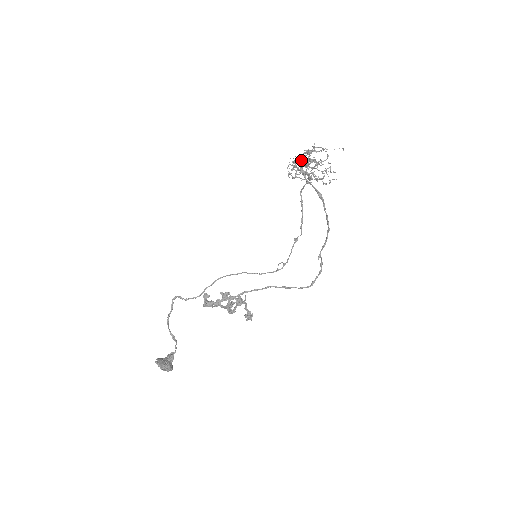
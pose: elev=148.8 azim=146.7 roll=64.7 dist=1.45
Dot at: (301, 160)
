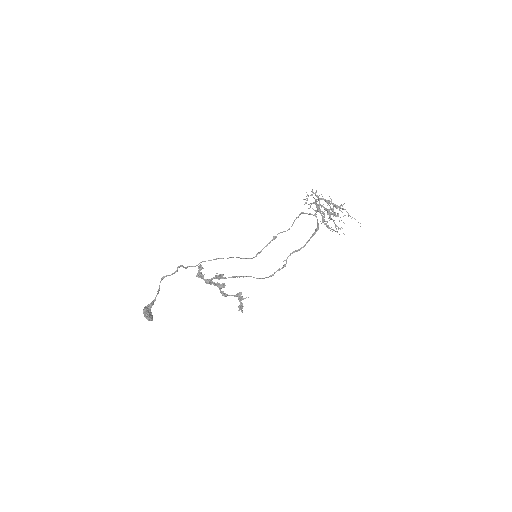
Dot at: (323, 199)
